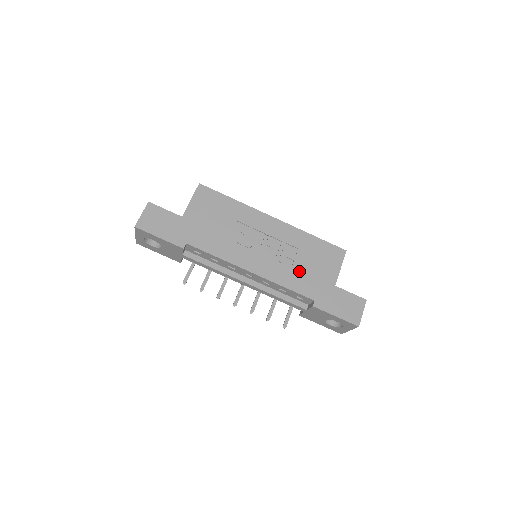
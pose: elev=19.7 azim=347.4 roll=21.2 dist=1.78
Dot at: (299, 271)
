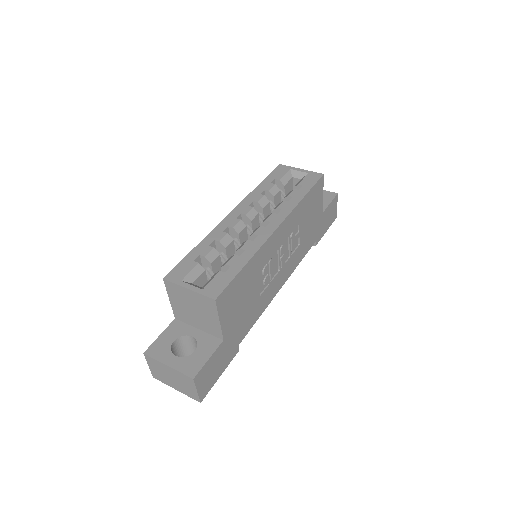
Dot at: (304, 238)
